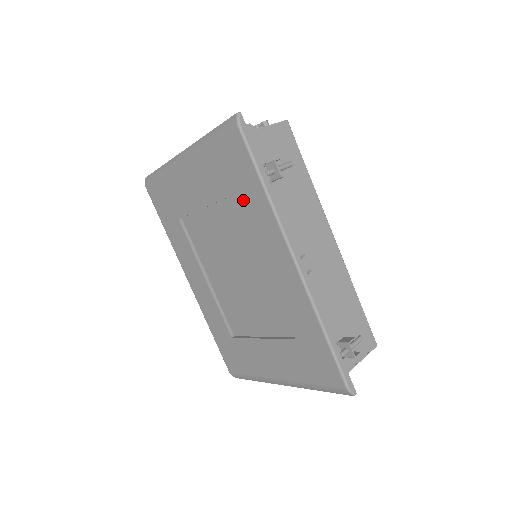
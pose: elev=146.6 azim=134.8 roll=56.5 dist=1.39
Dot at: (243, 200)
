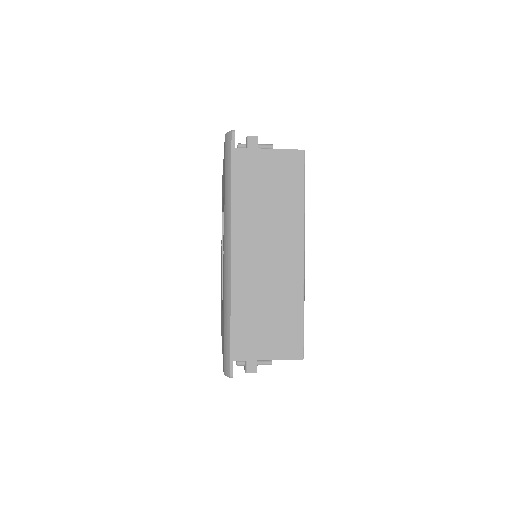
Dot at: occluded
